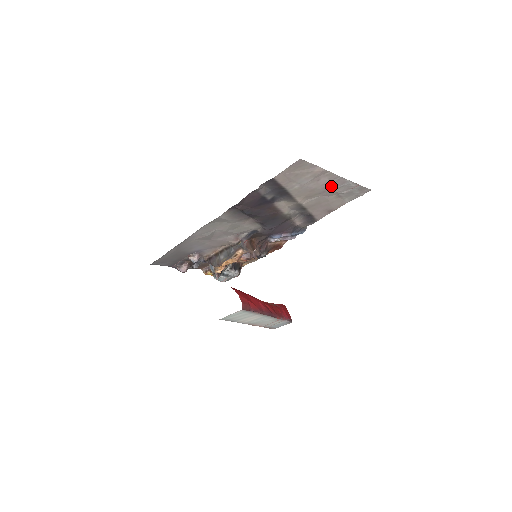
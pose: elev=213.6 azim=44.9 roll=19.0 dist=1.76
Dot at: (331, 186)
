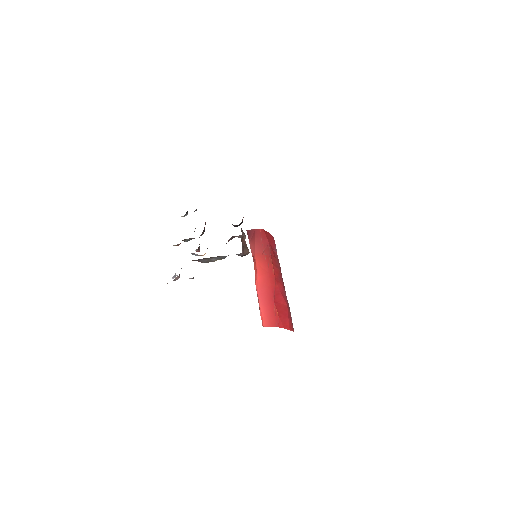
Dot at: occluded
